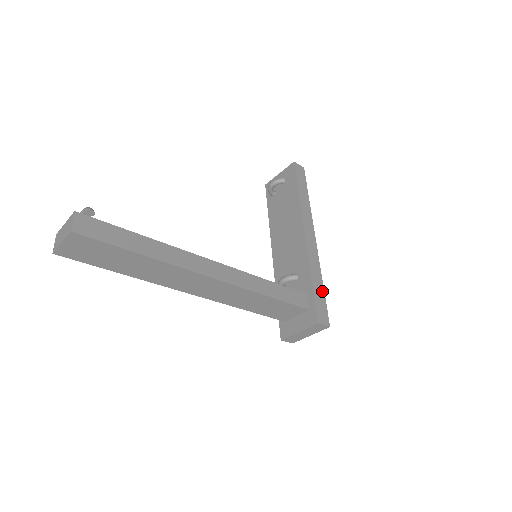
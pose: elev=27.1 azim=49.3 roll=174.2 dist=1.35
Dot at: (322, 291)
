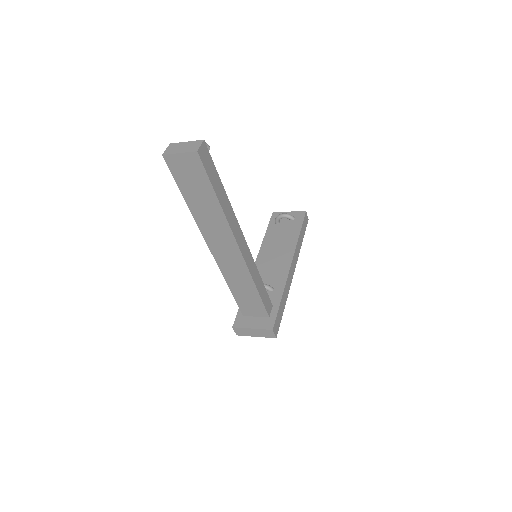
Dot at: (283, 310)
